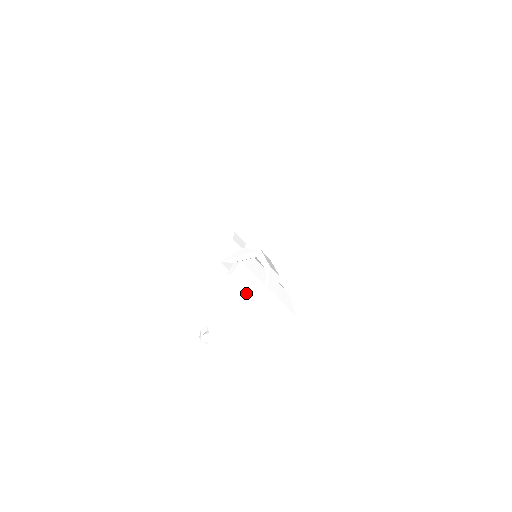
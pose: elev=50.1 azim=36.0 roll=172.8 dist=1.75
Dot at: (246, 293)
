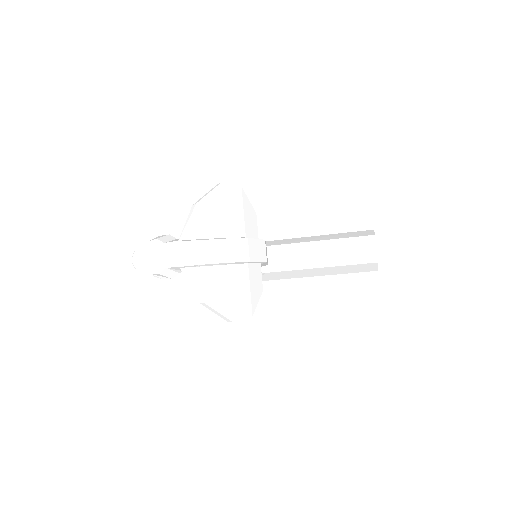
Dot at: (221, 218)
